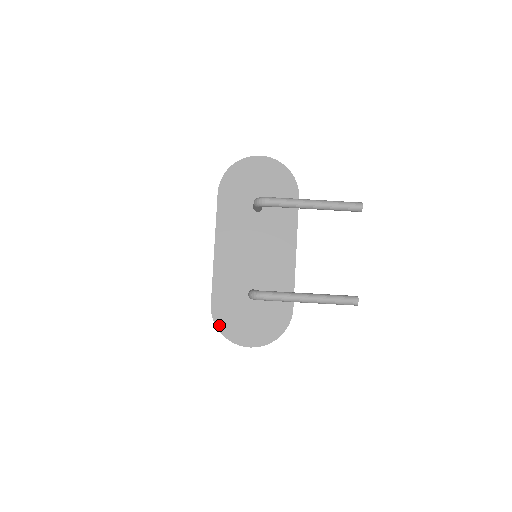
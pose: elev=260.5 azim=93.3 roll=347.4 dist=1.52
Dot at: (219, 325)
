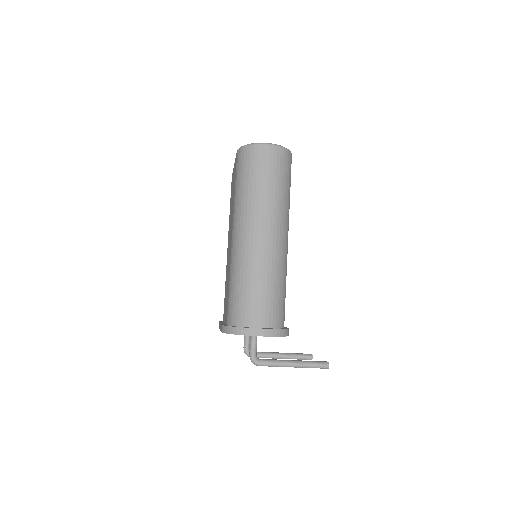
Dot at: occluded
